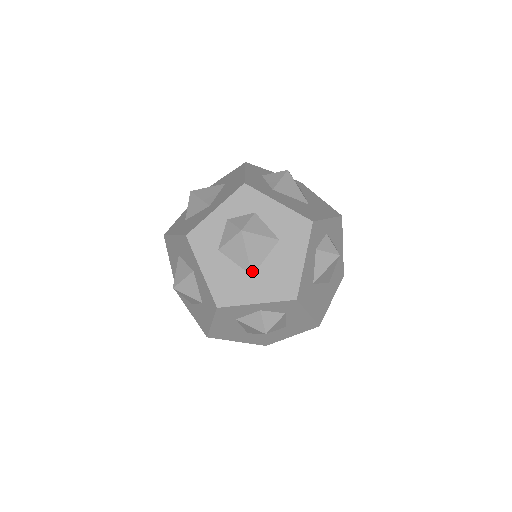
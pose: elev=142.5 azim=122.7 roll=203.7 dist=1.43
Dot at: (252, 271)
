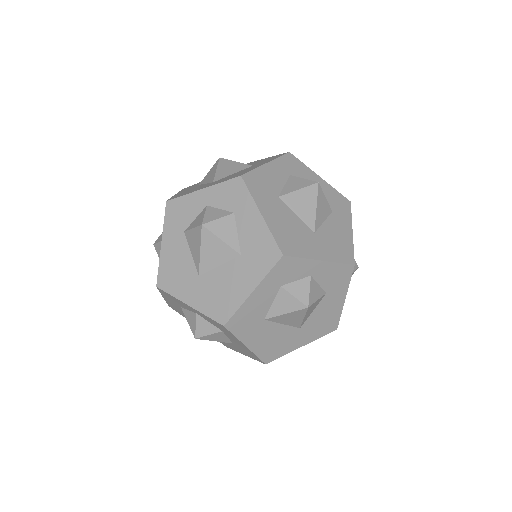
Dot at: (200, 271)
